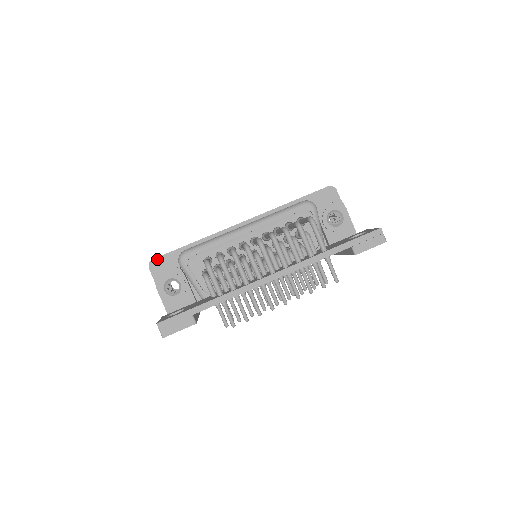
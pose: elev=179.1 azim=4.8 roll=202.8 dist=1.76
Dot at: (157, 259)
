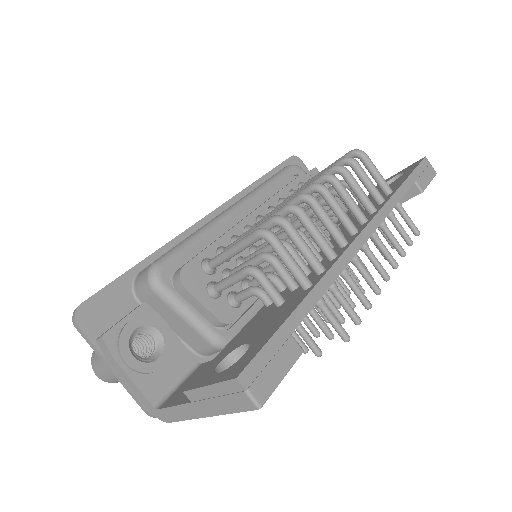
Dot at: (89, 301)
